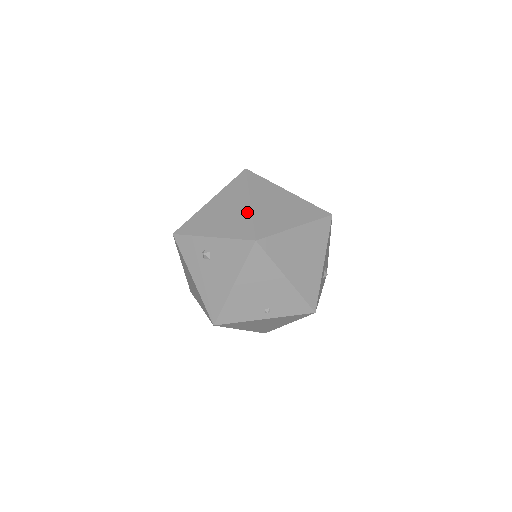
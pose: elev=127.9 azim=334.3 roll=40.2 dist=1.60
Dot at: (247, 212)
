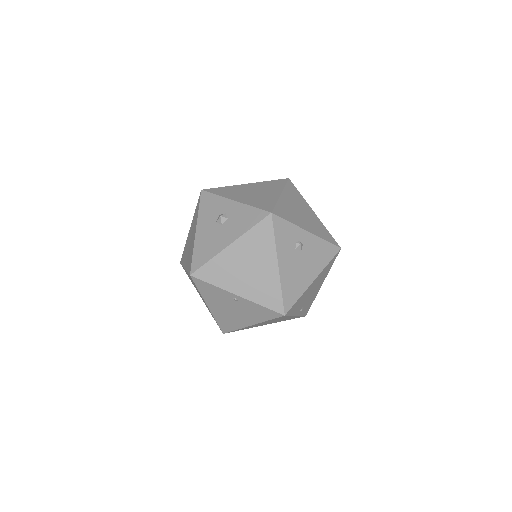
Dot at: (319, 220)
